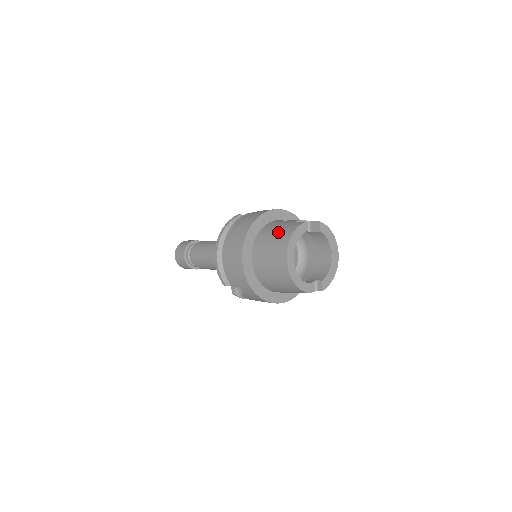
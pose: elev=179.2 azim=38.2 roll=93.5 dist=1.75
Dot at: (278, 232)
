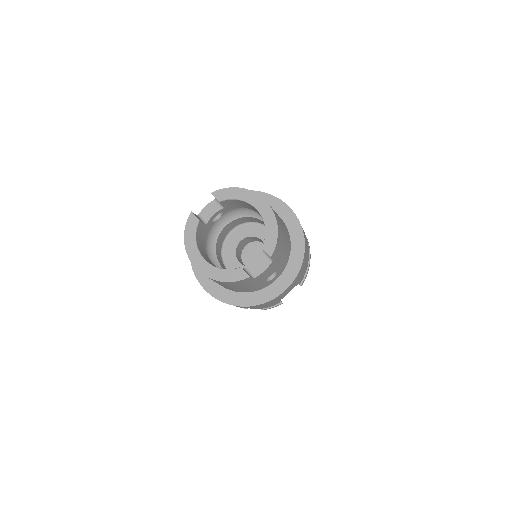
Dot at: occluded
